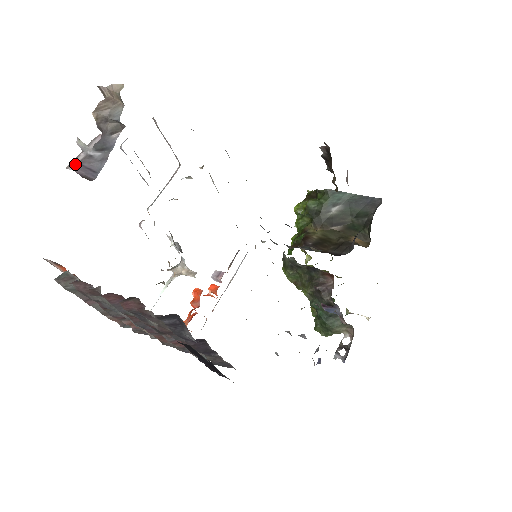
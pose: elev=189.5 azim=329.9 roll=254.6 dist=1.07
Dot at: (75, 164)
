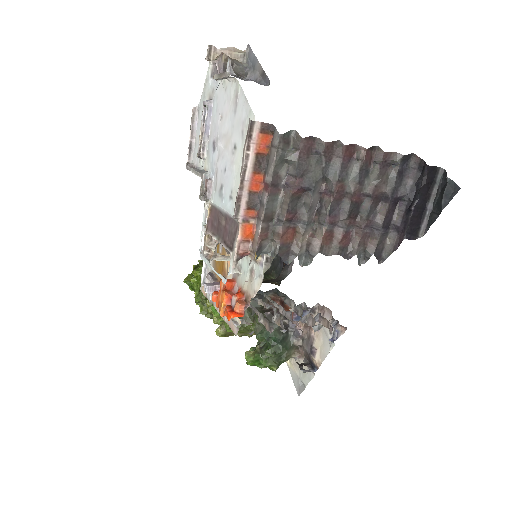
Dot at: occluded
